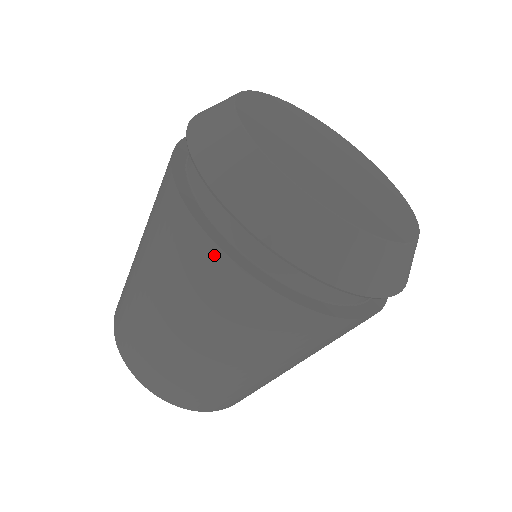
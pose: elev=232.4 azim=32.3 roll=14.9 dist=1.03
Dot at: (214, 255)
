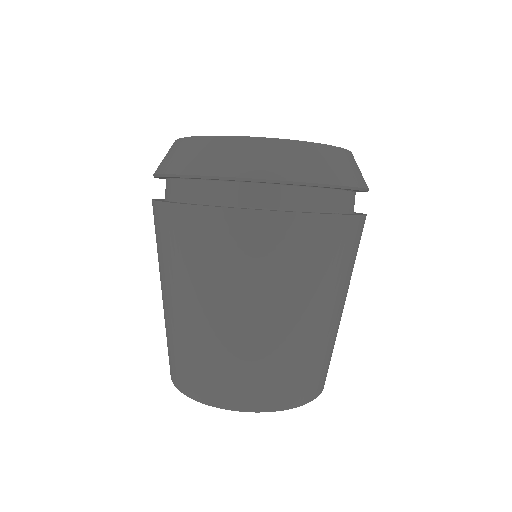
Dot at: (271, 221)
